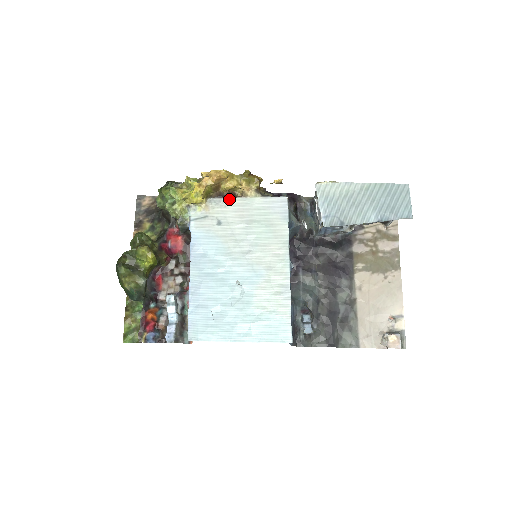
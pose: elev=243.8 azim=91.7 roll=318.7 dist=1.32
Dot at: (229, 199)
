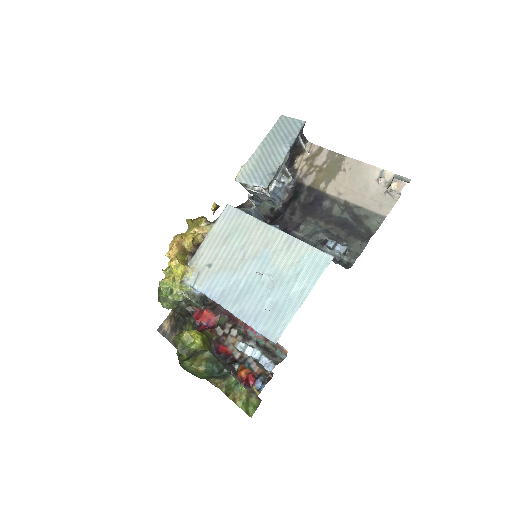
Dot at: (199, 249)
